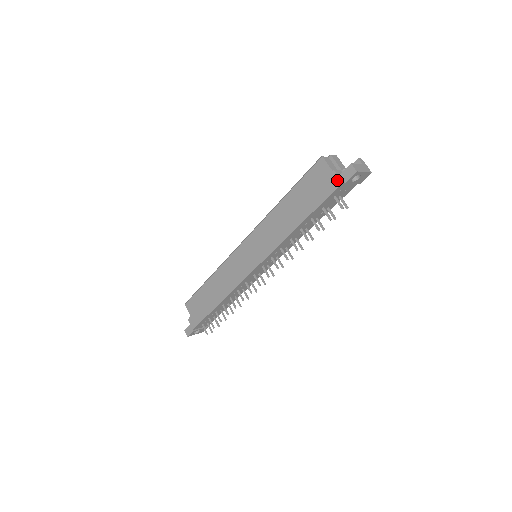
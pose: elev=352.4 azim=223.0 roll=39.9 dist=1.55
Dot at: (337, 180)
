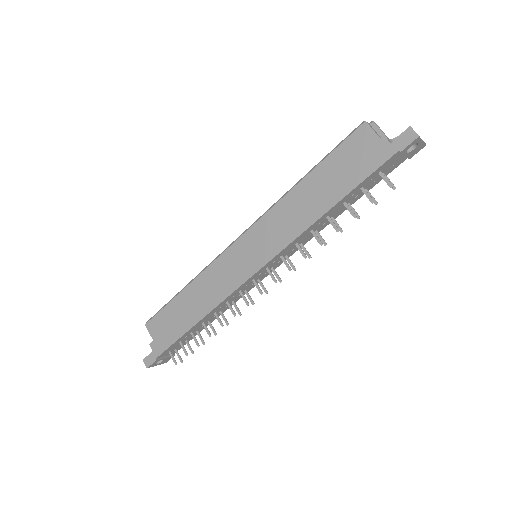
Dot at: (389, 149)
